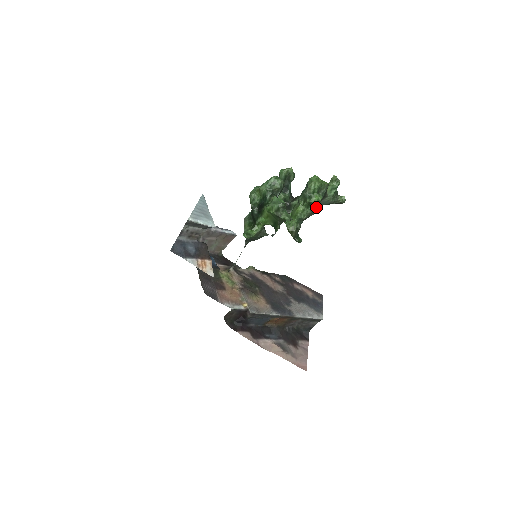
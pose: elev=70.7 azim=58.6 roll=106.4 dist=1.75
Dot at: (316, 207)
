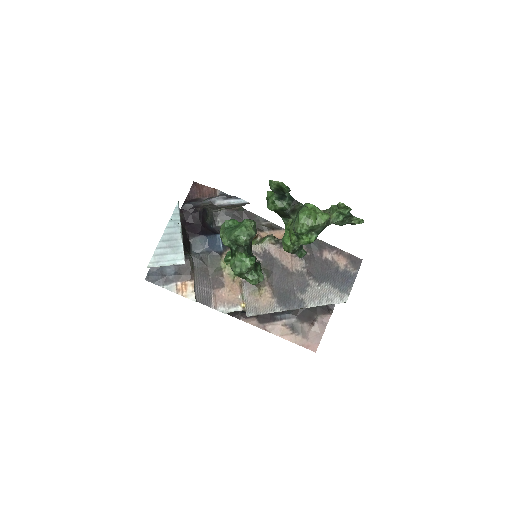
Dot at: occluded
